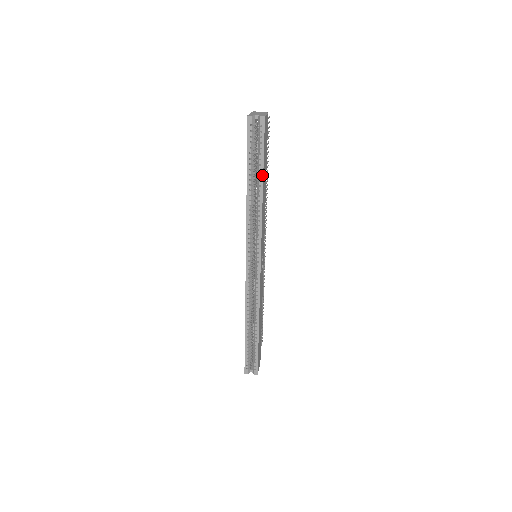
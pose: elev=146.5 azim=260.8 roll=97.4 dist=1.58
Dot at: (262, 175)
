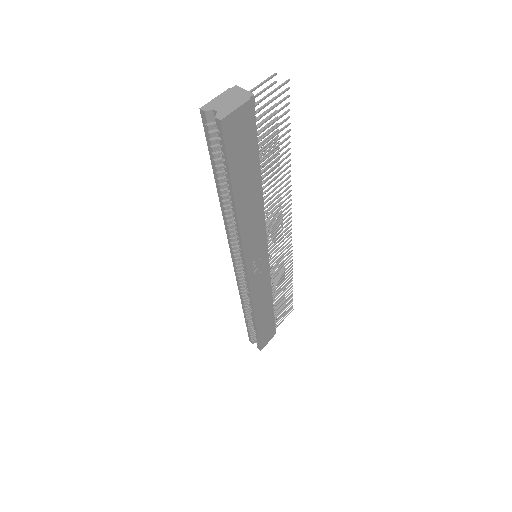
Dot at: (232, 192)
